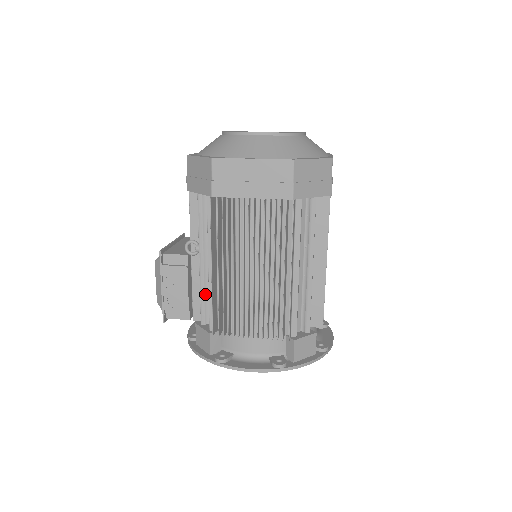
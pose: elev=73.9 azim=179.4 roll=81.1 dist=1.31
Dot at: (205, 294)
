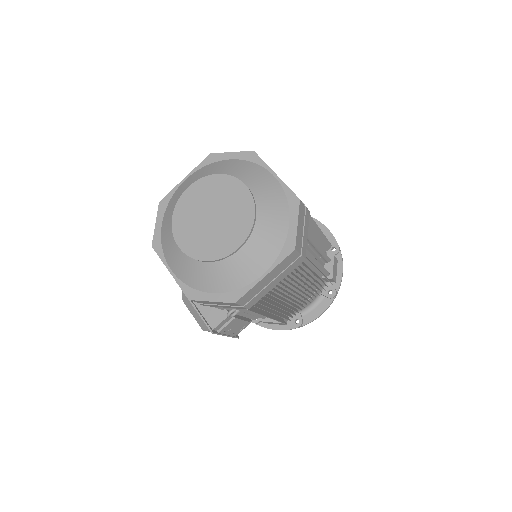
Dot at: occluded
